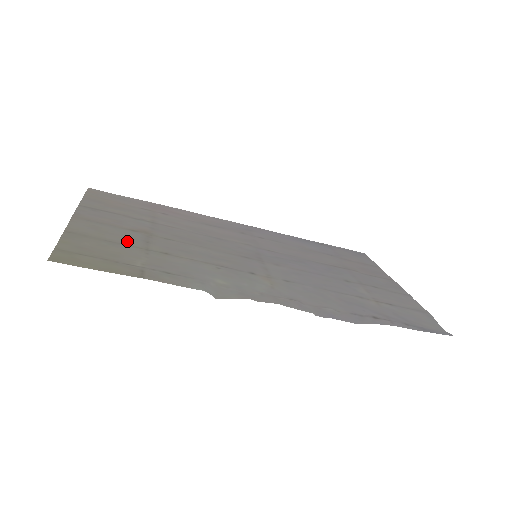
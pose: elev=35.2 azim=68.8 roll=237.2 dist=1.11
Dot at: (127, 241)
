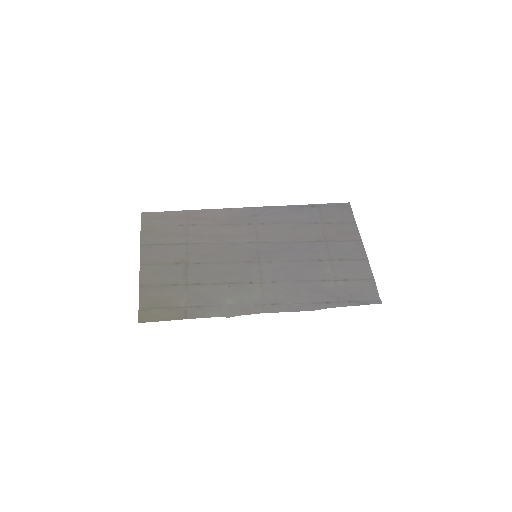
Dot at: (174, 280)
